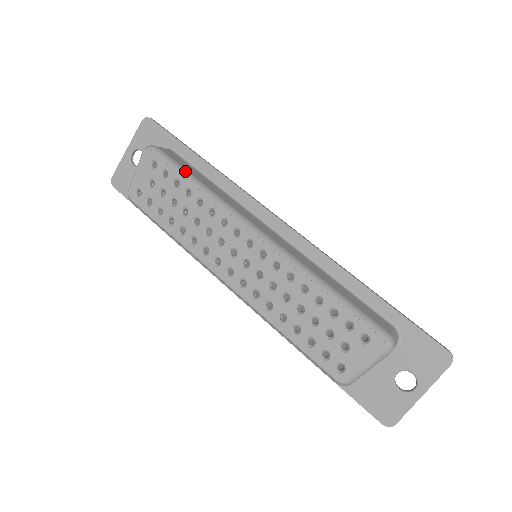
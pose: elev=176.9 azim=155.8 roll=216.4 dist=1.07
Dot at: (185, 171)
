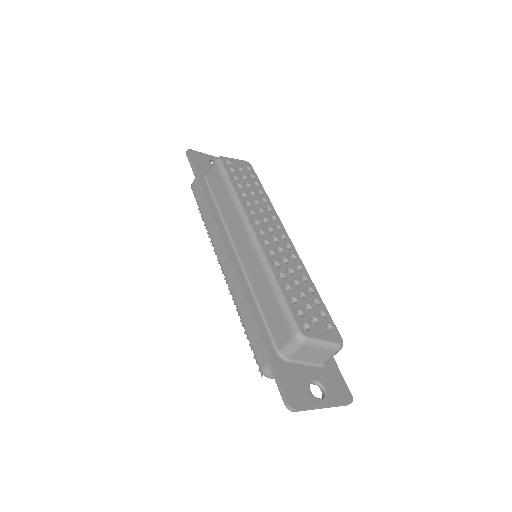
Dot at: occluded
